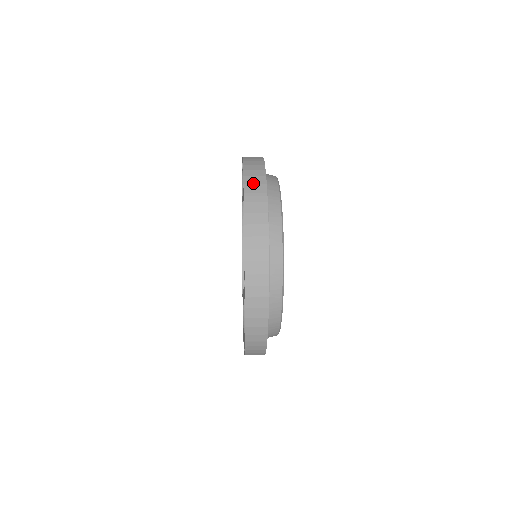
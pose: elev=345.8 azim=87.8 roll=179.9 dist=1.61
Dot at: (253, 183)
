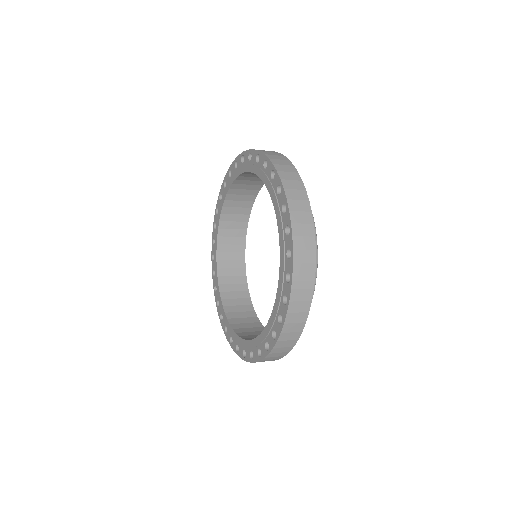
Dot at: (303, 262)
